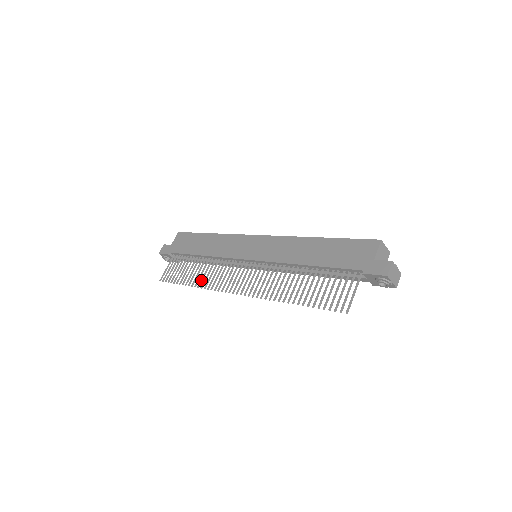
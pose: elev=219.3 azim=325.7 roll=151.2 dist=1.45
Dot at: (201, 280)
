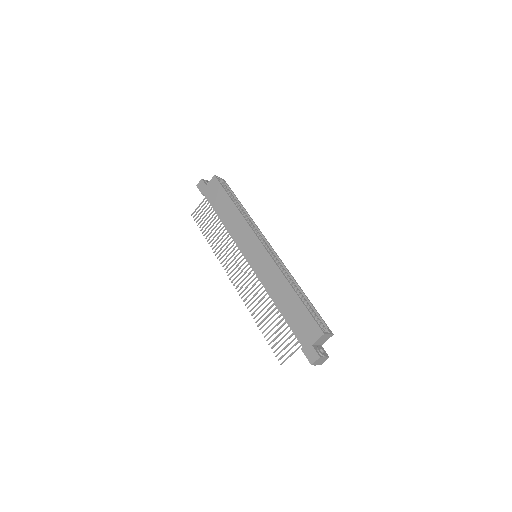
Dot at: (216, 245)
